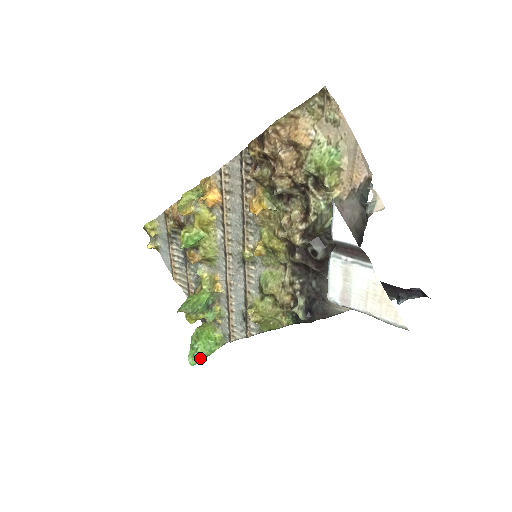
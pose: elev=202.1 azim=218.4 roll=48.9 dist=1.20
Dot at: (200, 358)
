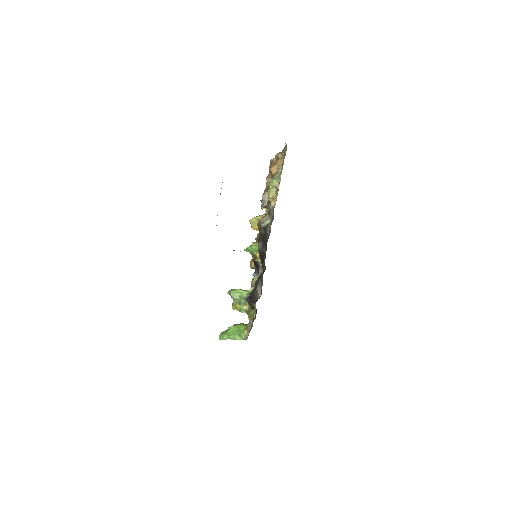
Dot at: (226, 337)
